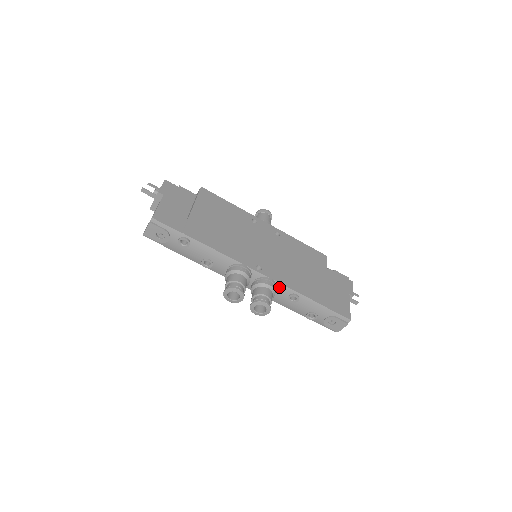
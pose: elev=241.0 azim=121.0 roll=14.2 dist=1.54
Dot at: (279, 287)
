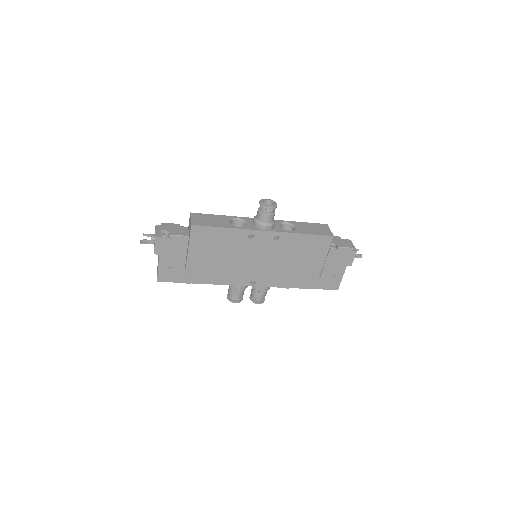
Dot at: (273, 286)
